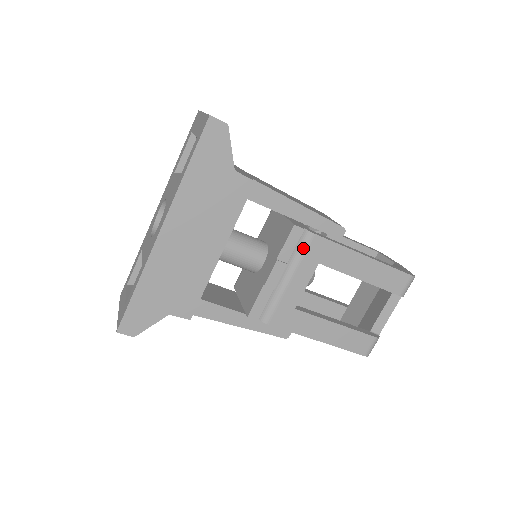
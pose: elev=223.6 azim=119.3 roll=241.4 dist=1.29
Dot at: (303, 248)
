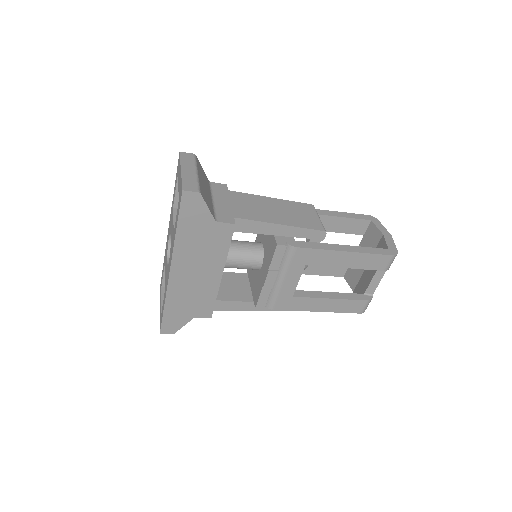
Dot at: (289, 258)
